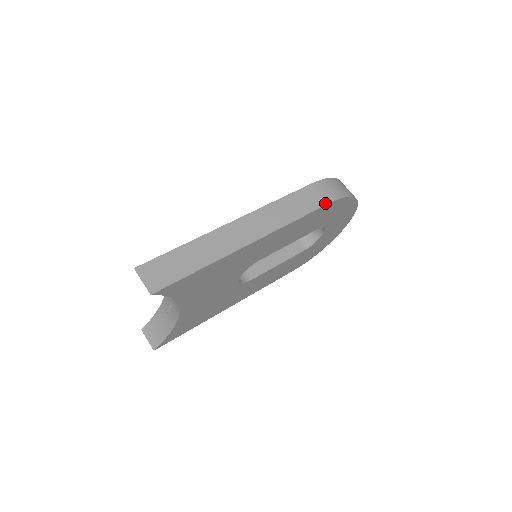
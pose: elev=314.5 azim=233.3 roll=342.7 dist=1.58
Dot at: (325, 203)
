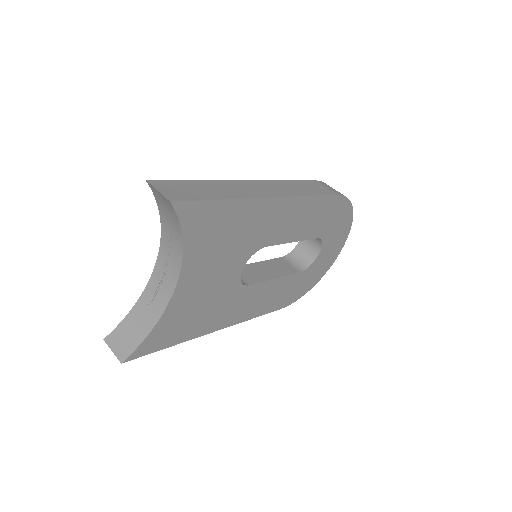
Dot at: (334, 193)
